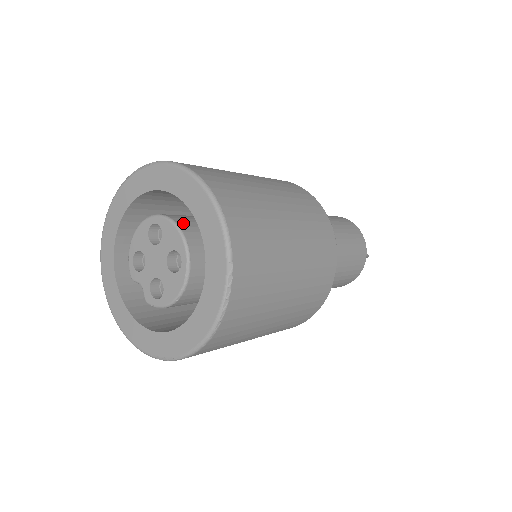
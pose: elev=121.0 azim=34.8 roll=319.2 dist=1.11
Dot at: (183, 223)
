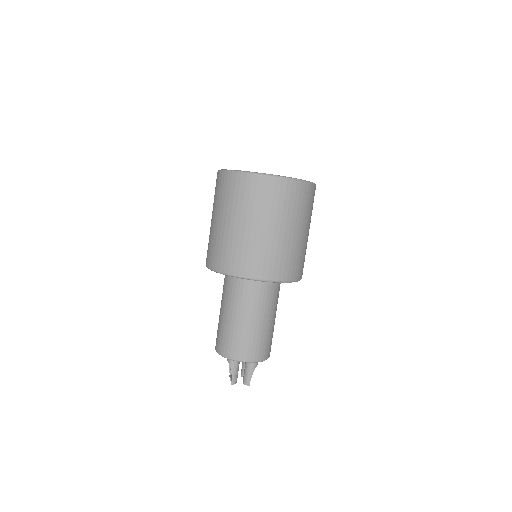
Dot at: occluded
